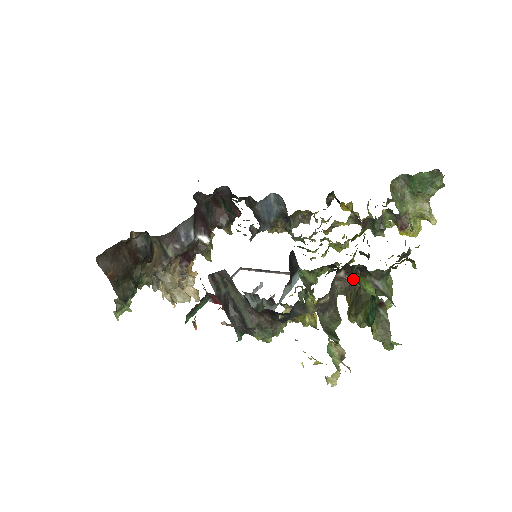
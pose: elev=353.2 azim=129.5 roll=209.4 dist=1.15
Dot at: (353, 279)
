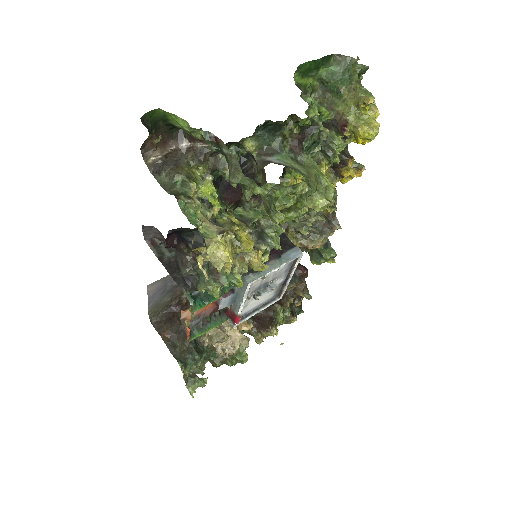
Dot at: (197, 141)
